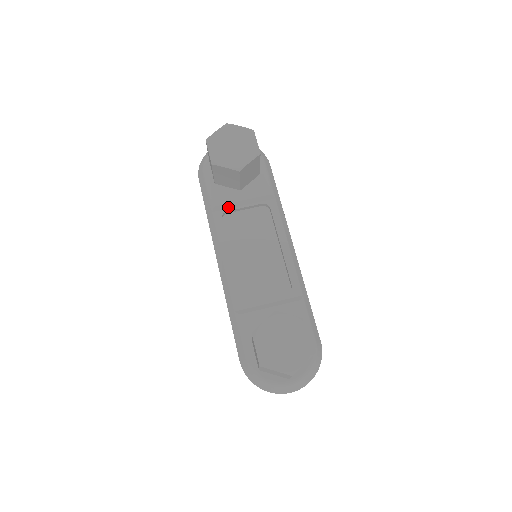
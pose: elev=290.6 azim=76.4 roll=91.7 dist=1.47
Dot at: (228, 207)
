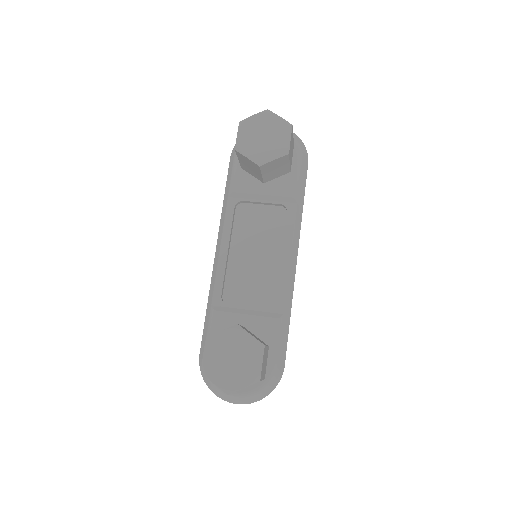
Dot at: (245, 197)
